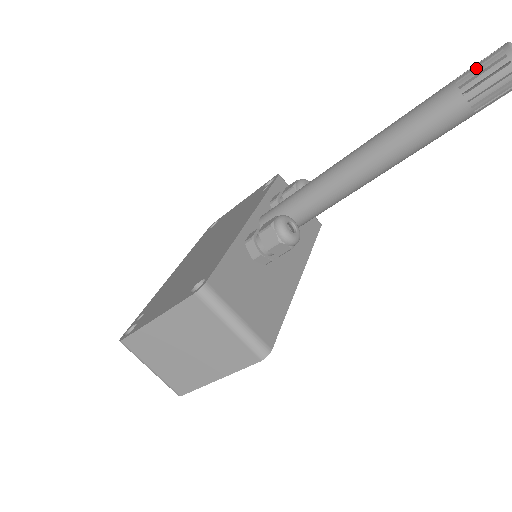
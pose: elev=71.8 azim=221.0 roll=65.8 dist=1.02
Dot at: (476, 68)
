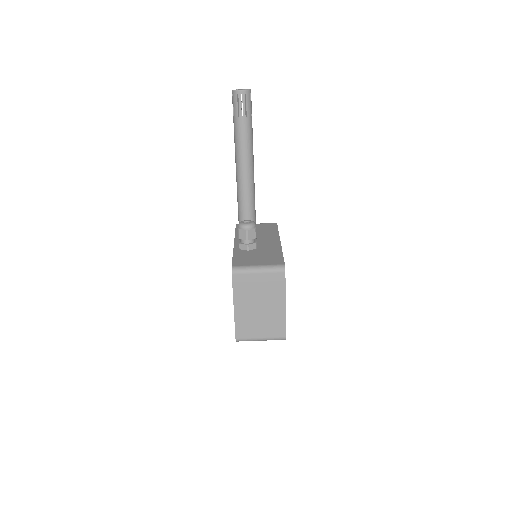
Dot at: (233, 107)
